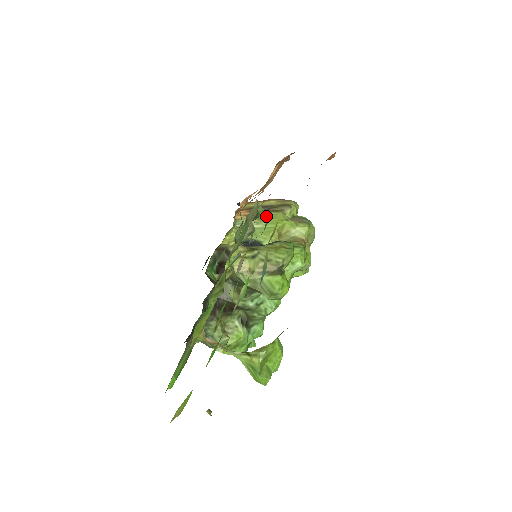
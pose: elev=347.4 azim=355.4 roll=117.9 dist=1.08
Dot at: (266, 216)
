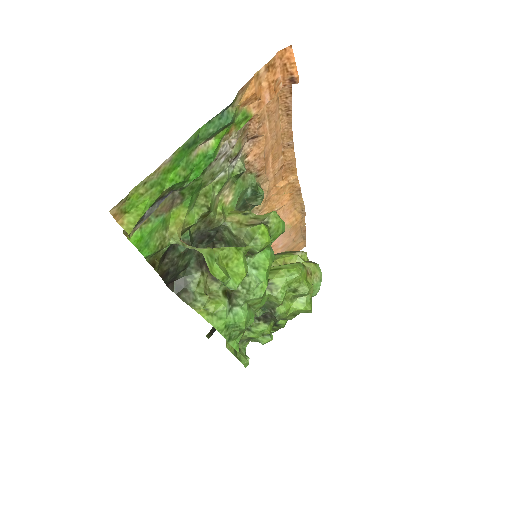
Dot at: (278, 254)
